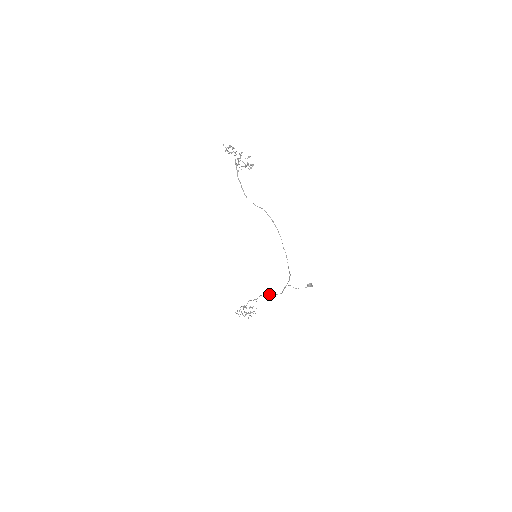
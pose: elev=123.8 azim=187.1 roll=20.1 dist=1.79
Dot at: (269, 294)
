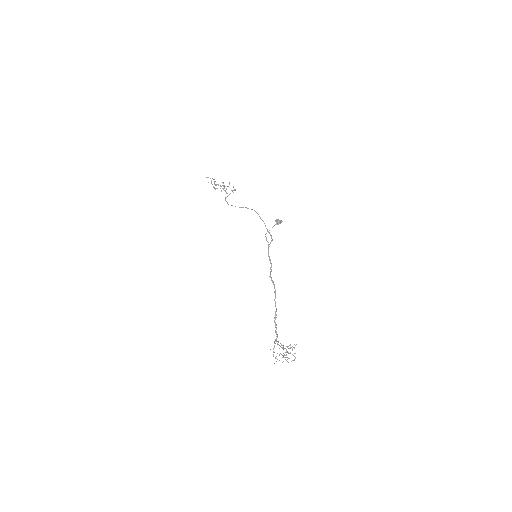
Dot at: (272, 282)
